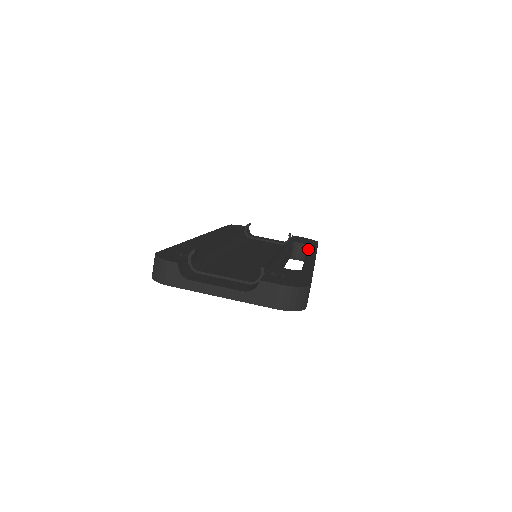
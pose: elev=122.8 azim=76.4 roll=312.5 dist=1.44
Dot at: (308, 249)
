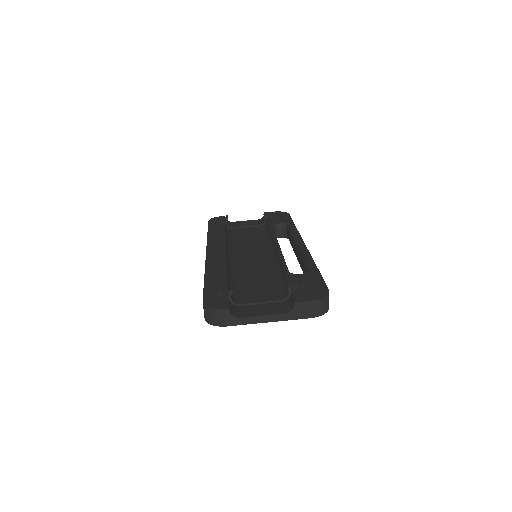
Dot at: (289, 230)
